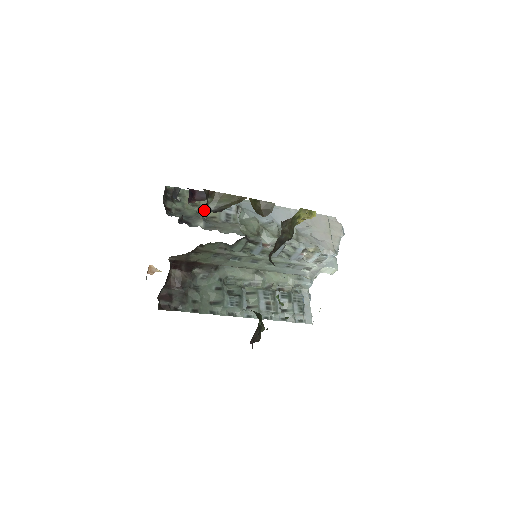
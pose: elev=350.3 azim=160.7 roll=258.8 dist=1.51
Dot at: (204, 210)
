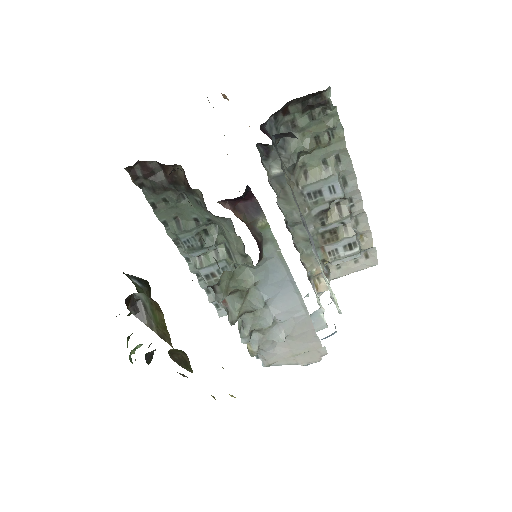
Dot at: (314, 157)
